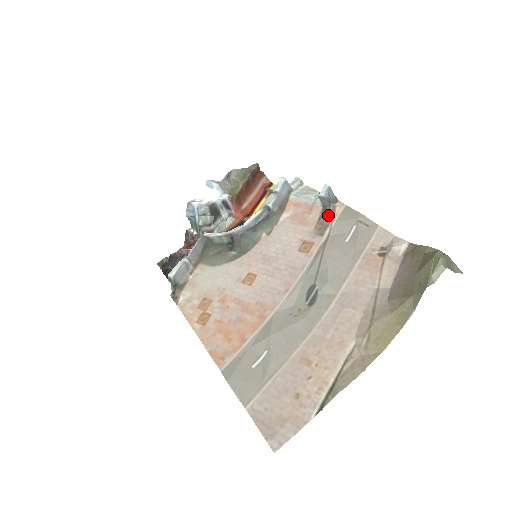
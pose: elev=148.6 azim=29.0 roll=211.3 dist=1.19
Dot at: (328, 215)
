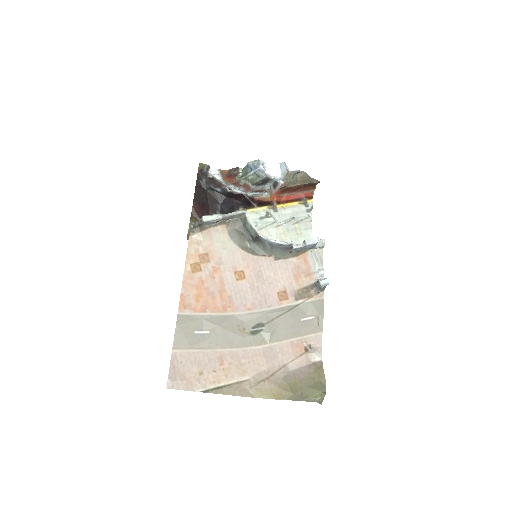
Dot at: (311, 292)
